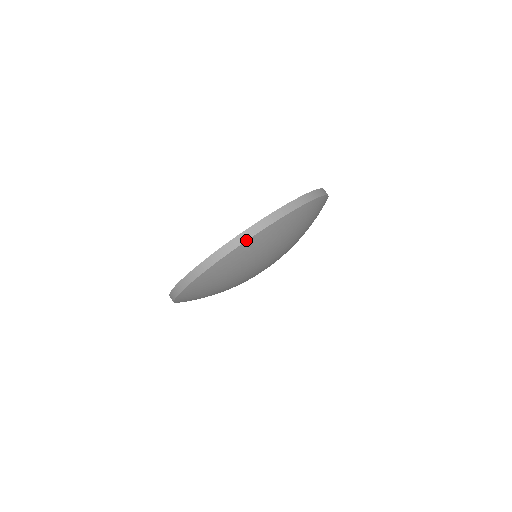
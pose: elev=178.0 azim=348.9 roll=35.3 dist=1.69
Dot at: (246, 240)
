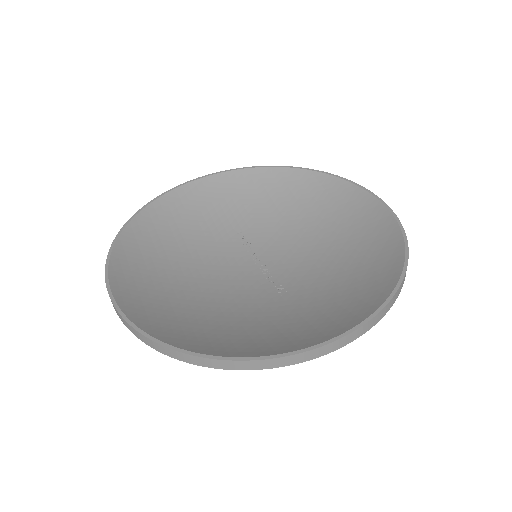
Dot at: (119, 316)
